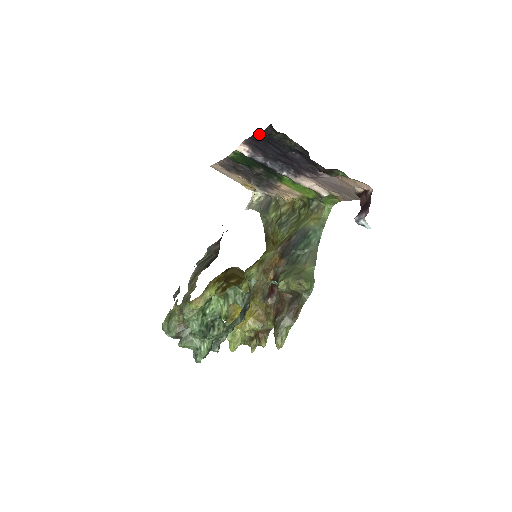
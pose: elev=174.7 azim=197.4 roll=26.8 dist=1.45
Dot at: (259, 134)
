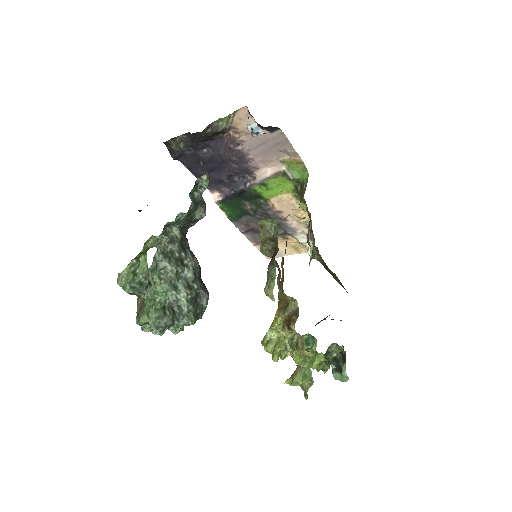
Dot at: (185, 165)
